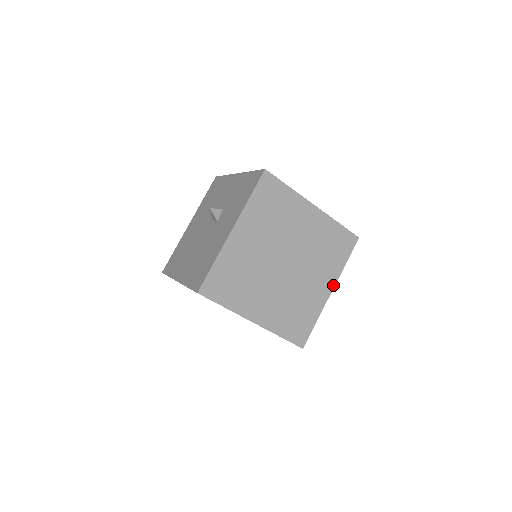
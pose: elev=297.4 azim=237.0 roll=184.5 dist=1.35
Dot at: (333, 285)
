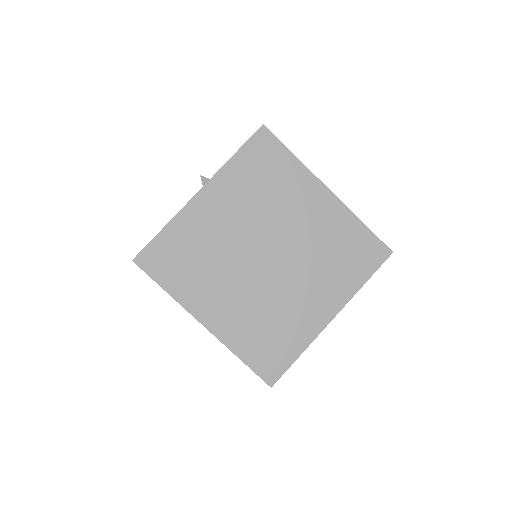
Dot at: (338, 309)
